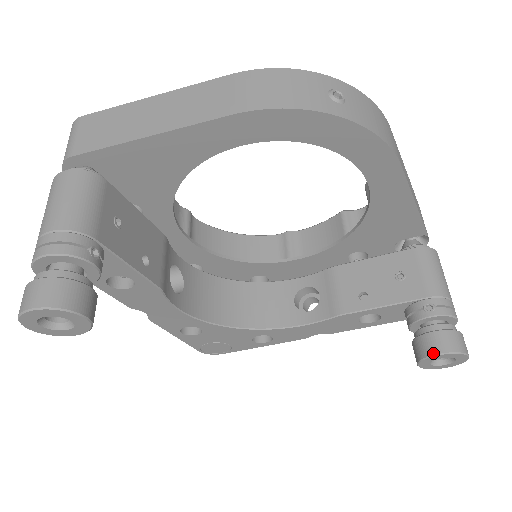
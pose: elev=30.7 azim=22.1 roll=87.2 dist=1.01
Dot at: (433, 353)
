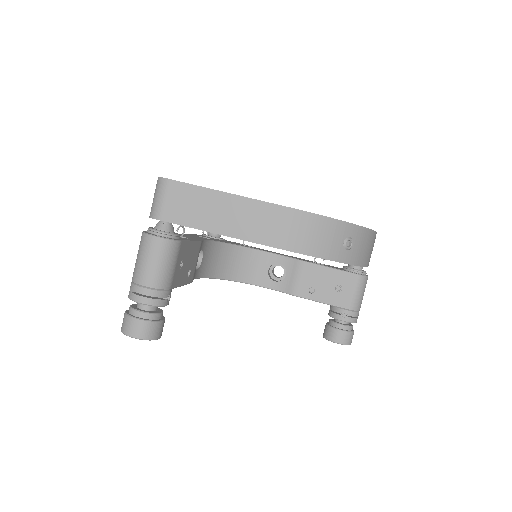
Dot at: (333, 341)
